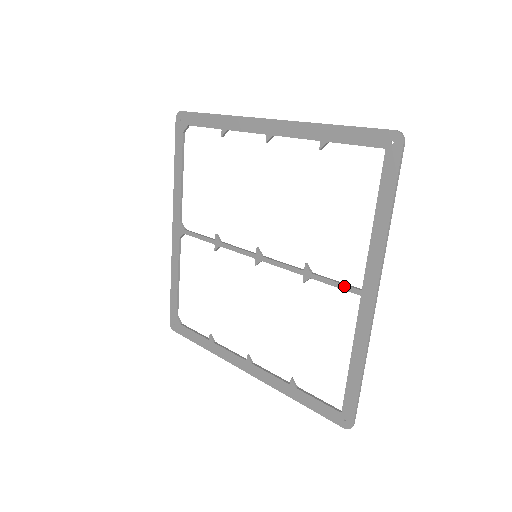
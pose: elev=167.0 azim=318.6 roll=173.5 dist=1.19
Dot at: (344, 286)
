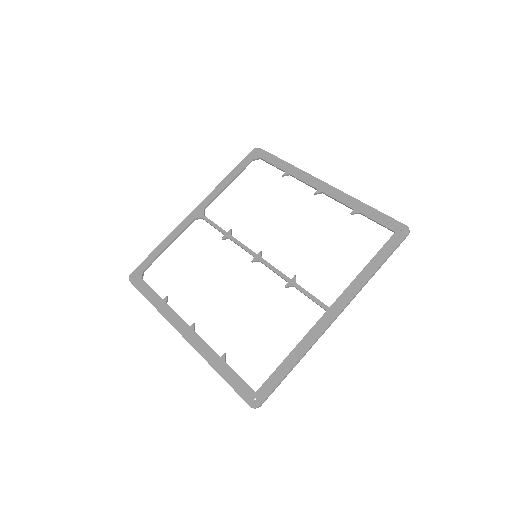
Dot at: (317, 300)
